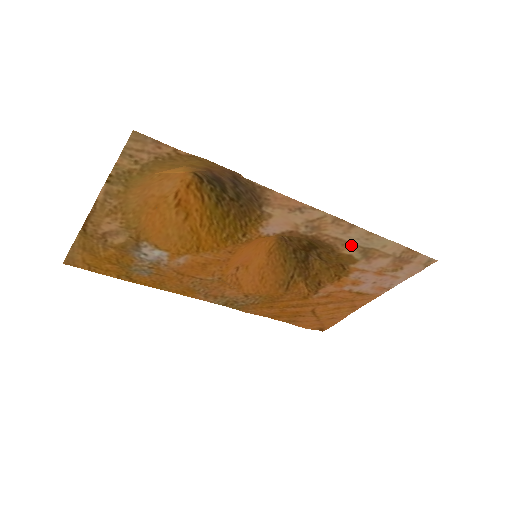
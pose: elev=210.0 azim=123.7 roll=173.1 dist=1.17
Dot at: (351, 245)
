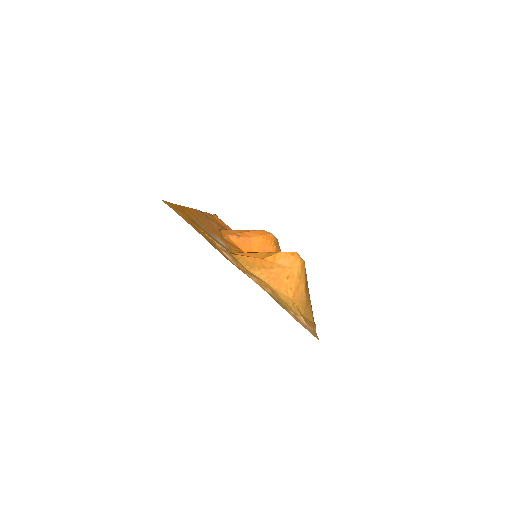
Dot at: occluded
